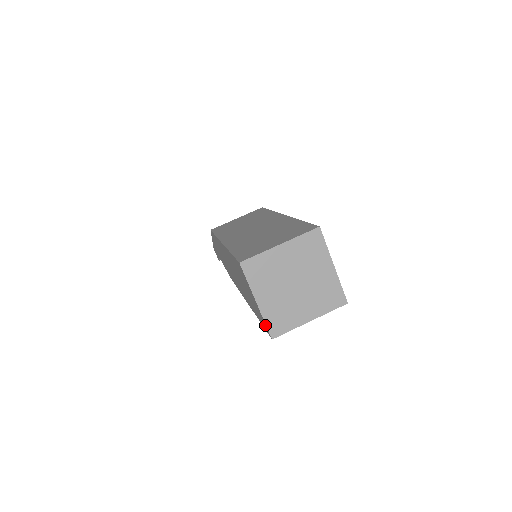
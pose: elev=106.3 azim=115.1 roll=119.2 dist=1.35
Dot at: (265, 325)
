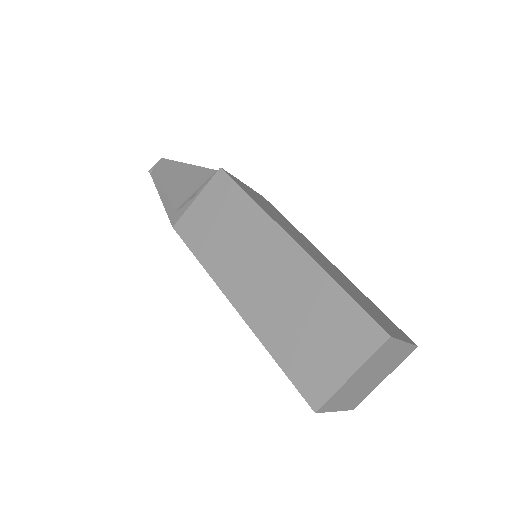
Dot at: occluded
